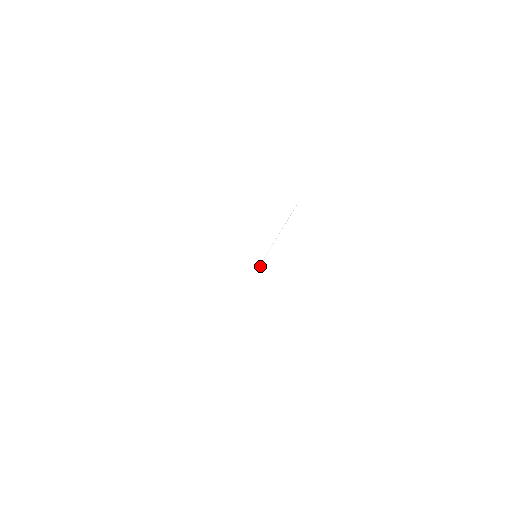
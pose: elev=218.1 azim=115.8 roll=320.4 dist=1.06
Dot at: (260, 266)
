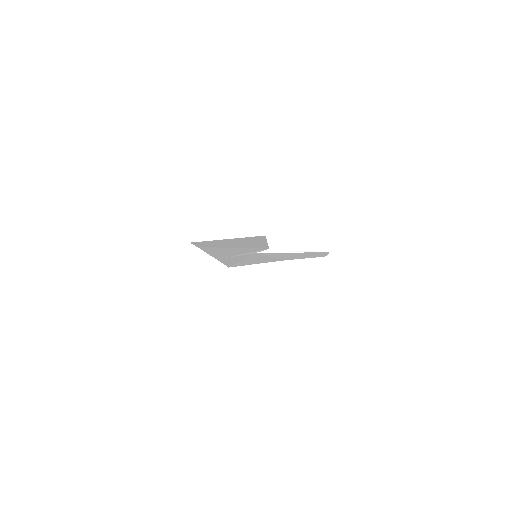
Dot at: (269, 252)
